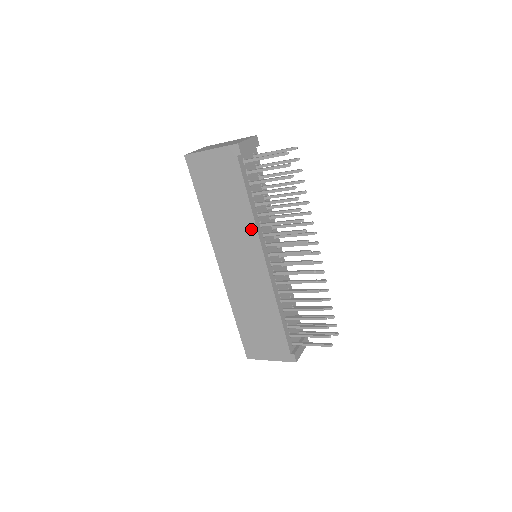
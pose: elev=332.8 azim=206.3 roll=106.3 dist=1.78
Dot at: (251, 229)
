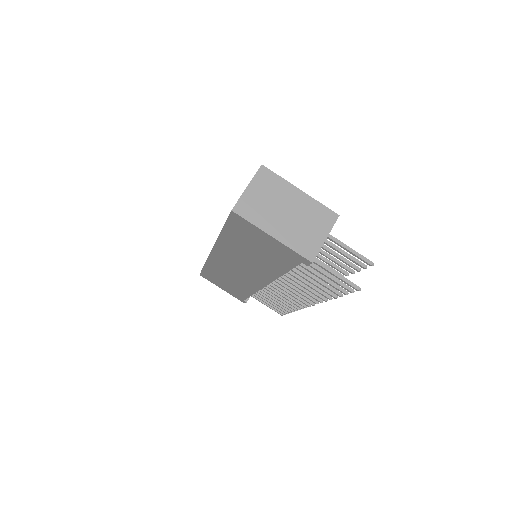
Dot at: (269, 276)
